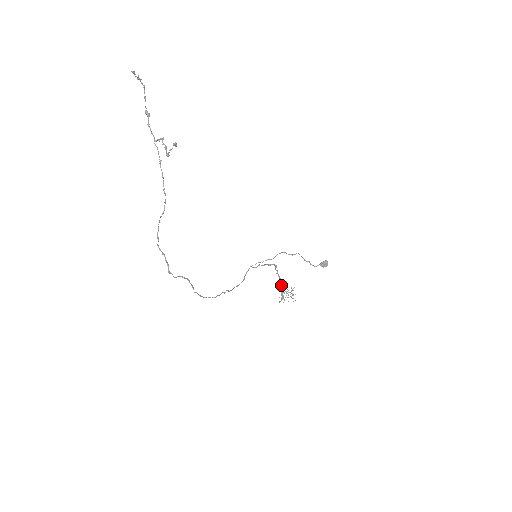
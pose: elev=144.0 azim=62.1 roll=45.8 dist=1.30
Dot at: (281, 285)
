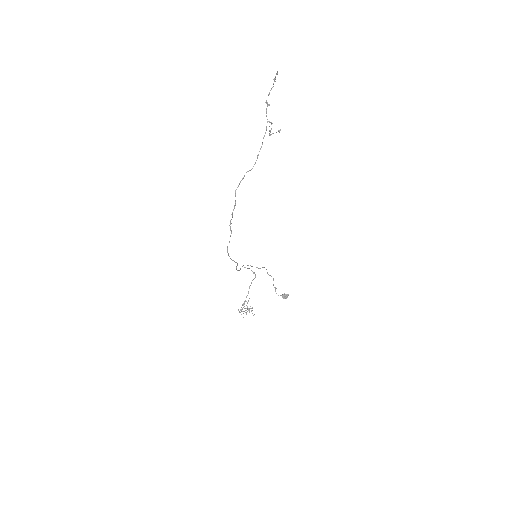
Dot at: occluded
